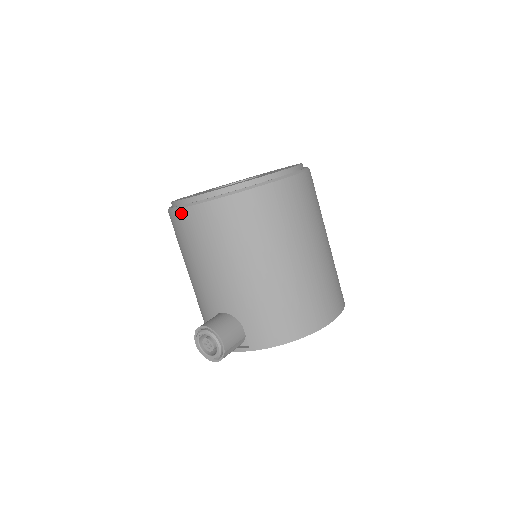
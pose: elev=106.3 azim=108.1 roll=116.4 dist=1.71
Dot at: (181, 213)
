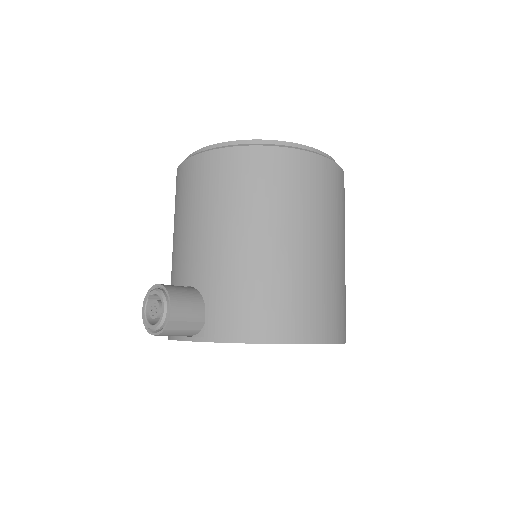
Dot at: (186, 164)
